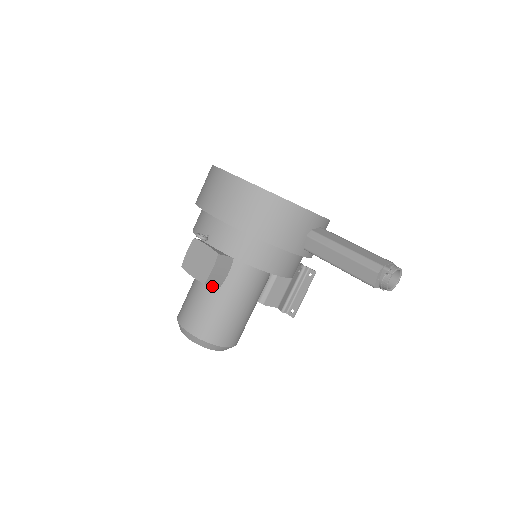
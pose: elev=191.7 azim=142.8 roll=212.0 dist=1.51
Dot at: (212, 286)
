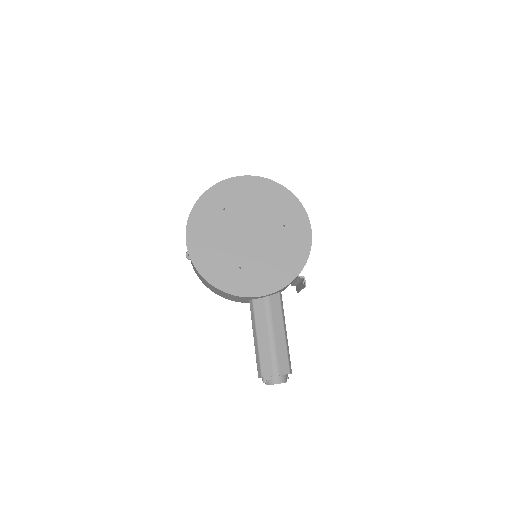
Dot at: occluded
